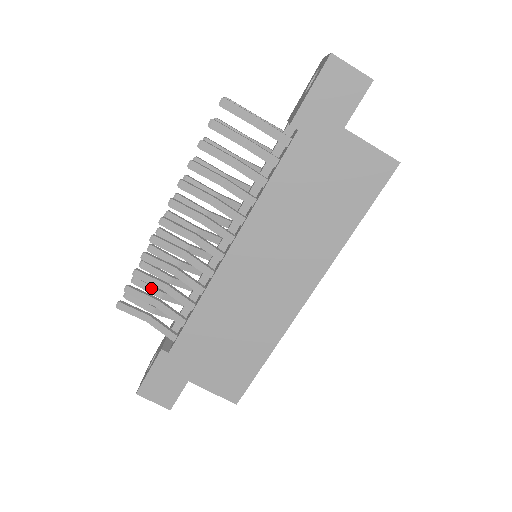
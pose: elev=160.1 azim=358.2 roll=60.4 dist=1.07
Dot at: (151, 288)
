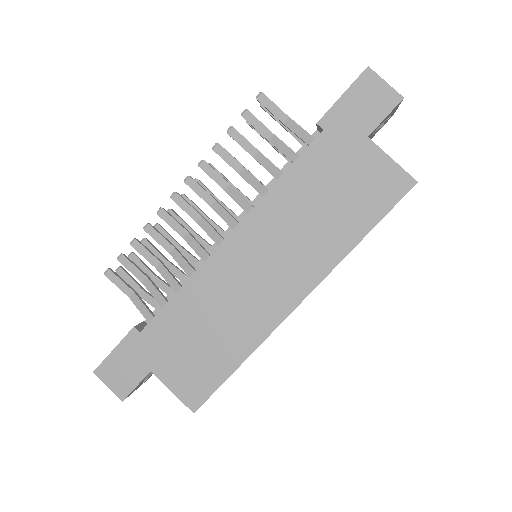
Dot at: (145, 268)
